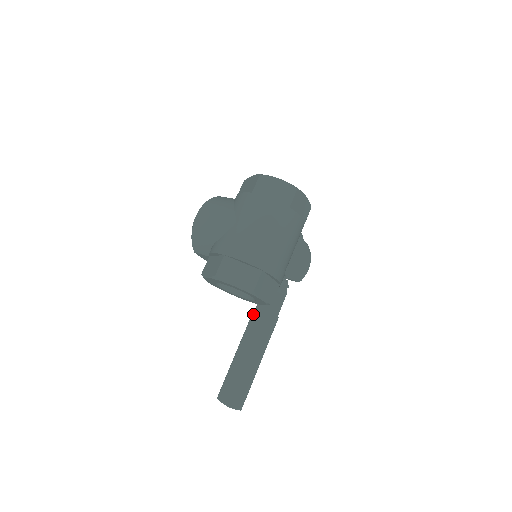
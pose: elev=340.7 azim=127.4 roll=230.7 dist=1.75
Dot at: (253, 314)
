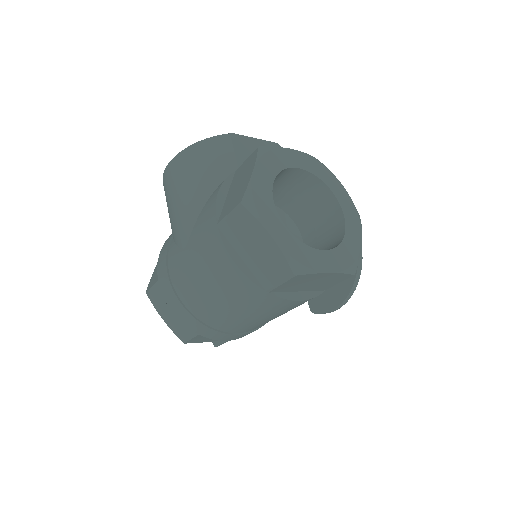
Dot at: occluded
